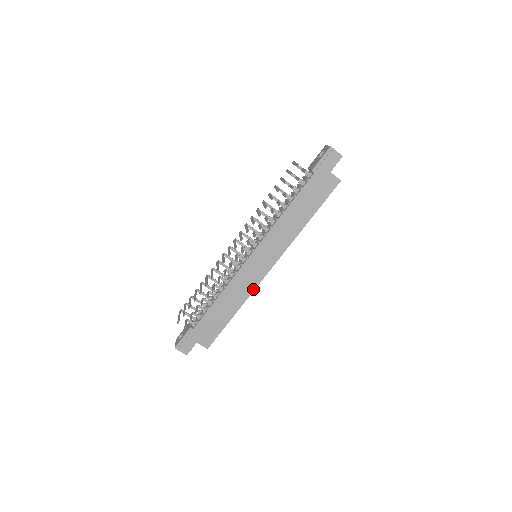
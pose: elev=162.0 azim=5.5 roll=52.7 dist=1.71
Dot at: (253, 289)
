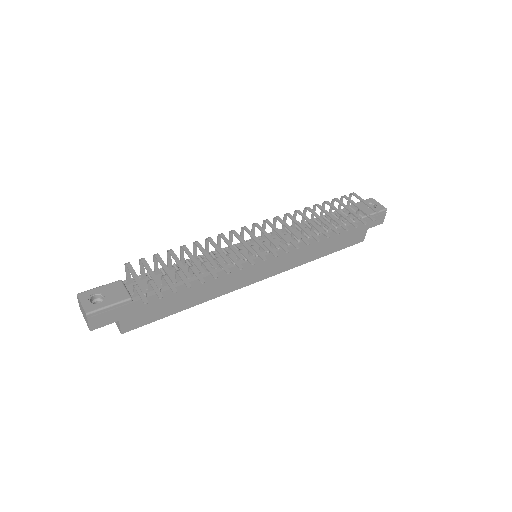
Dot at: (229, 291)
